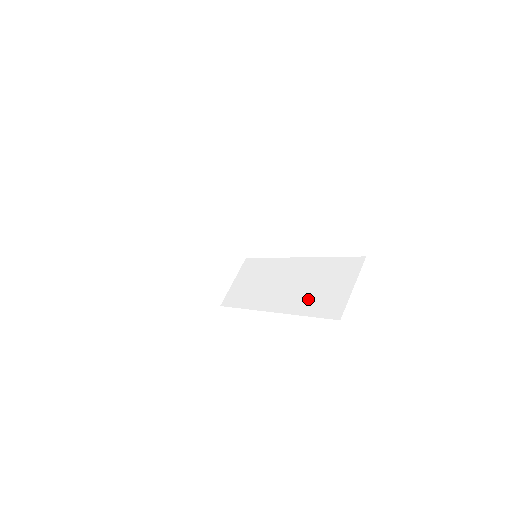
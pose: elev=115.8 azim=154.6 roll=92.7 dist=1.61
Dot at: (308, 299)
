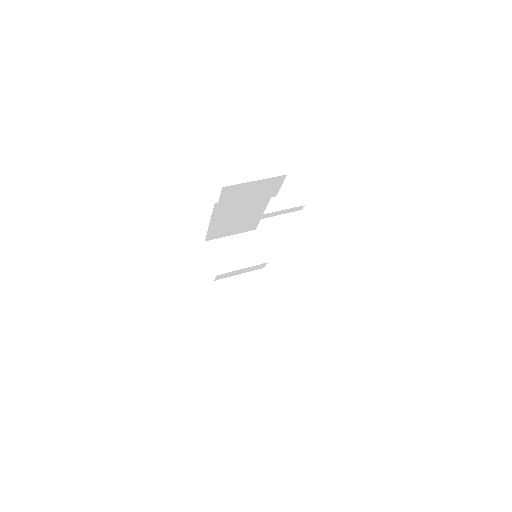
Dot at: occluded
